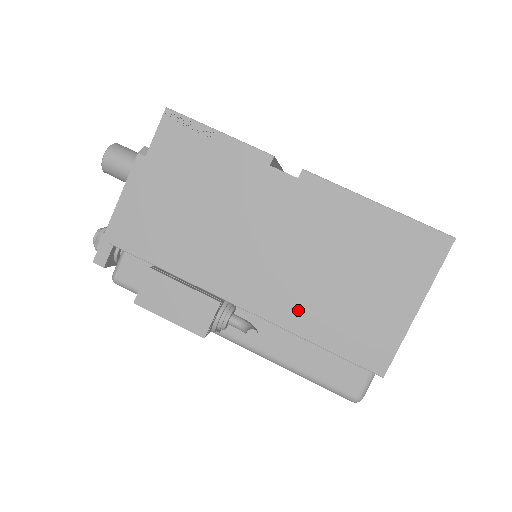
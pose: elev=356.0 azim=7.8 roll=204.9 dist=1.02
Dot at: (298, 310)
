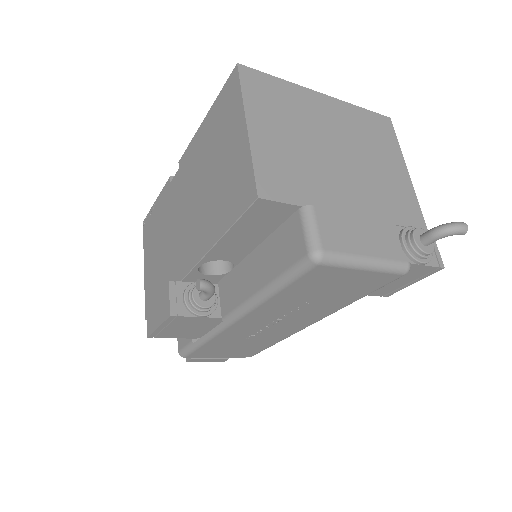
Dot at: (205, 232)
